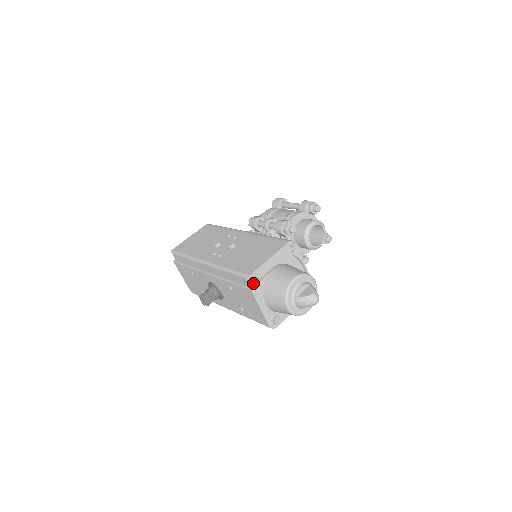
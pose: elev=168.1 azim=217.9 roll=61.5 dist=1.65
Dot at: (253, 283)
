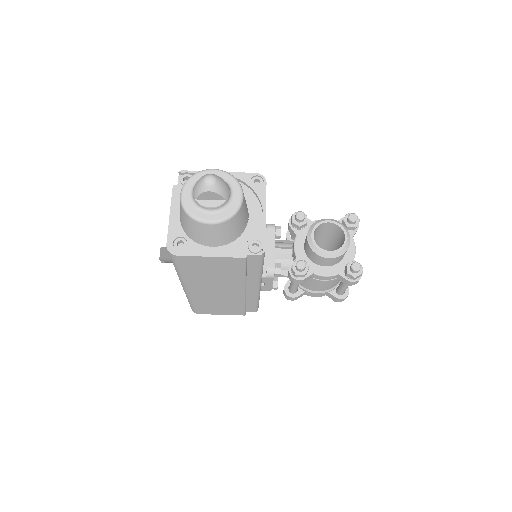
Dot at: occluded
